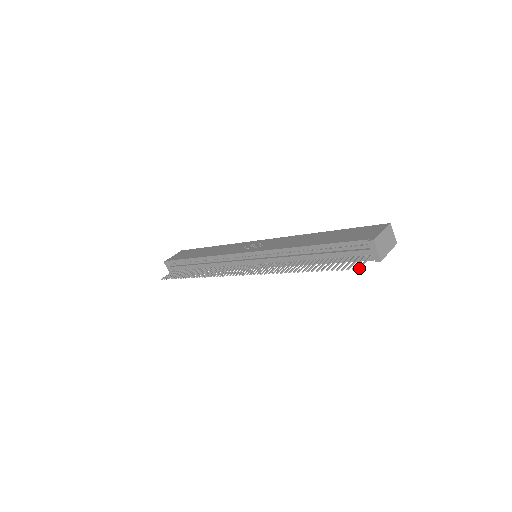
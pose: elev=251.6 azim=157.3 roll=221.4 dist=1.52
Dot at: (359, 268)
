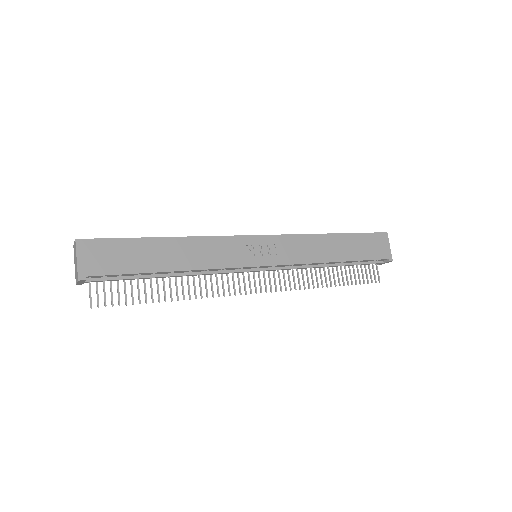
Dot at: occluded
